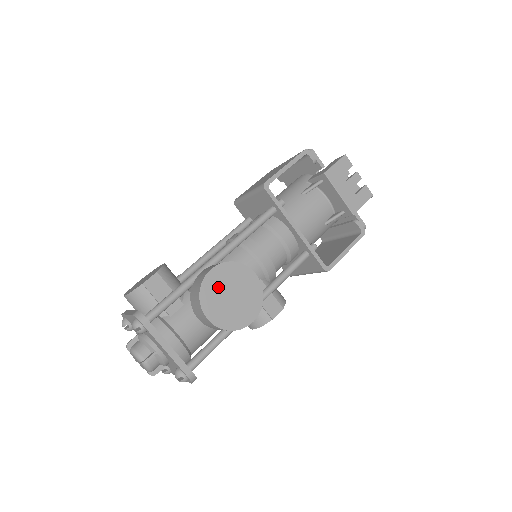
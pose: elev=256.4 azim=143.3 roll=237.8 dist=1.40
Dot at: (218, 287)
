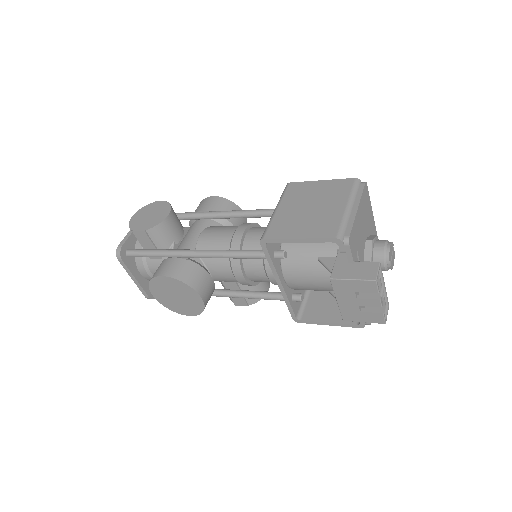
Dot at: (166, 287)
